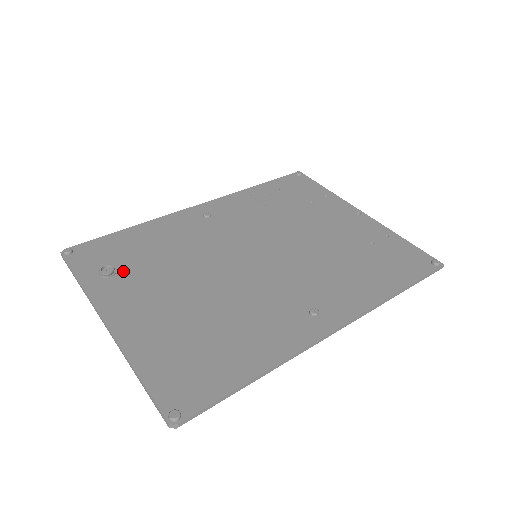
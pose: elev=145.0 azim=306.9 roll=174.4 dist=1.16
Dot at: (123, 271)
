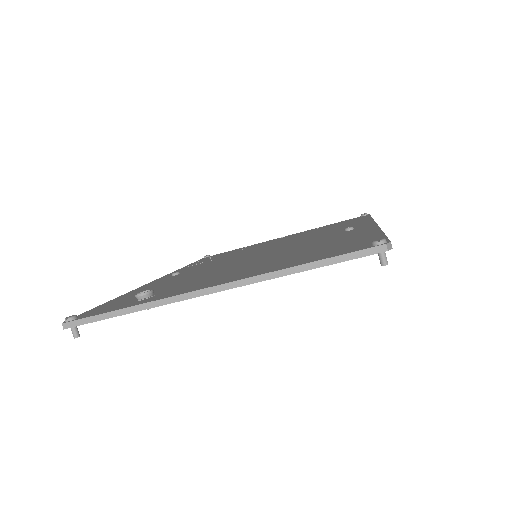
Dot at: (160, 292)
